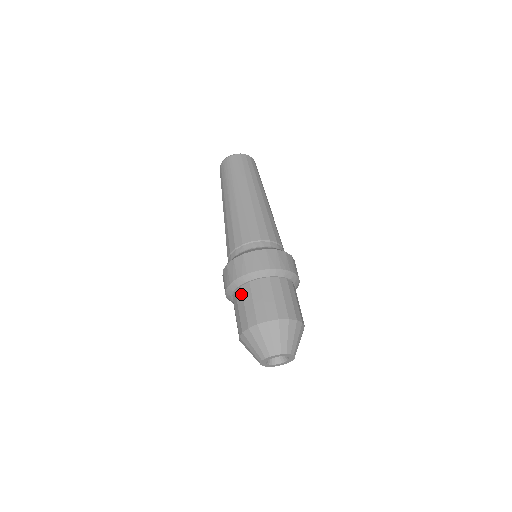
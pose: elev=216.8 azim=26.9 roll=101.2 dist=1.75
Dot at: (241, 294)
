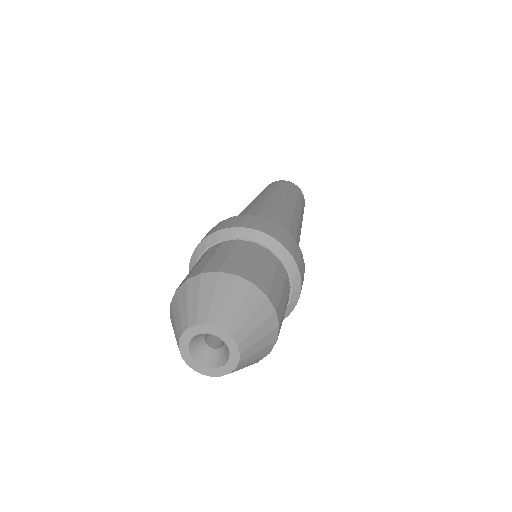
Dot at: (204, 254)
